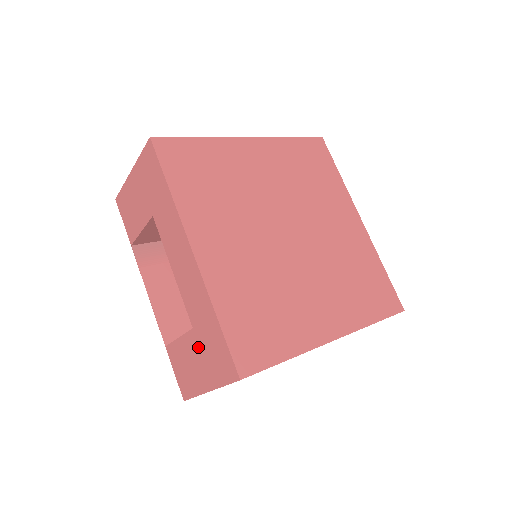
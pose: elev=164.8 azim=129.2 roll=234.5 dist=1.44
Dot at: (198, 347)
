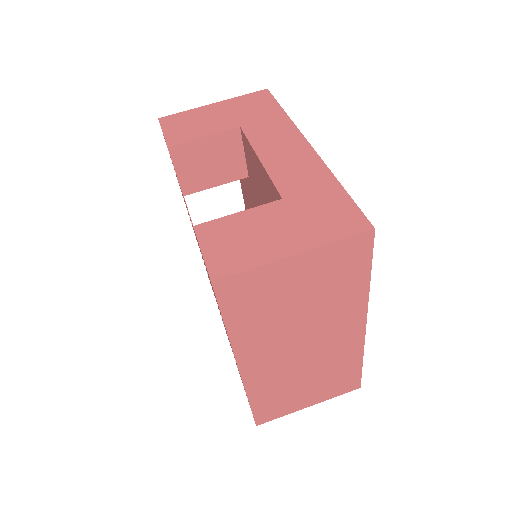
Dot at: (287, 213)
